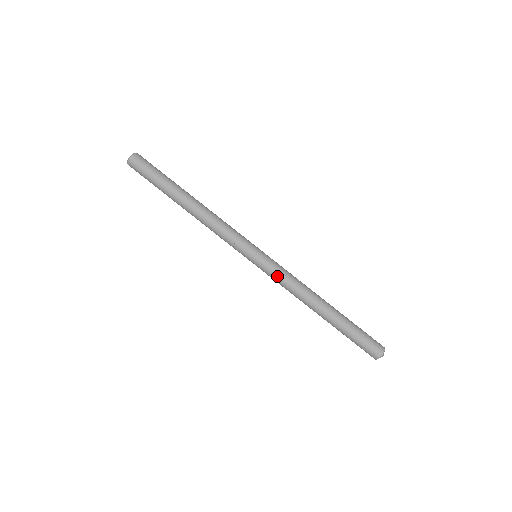
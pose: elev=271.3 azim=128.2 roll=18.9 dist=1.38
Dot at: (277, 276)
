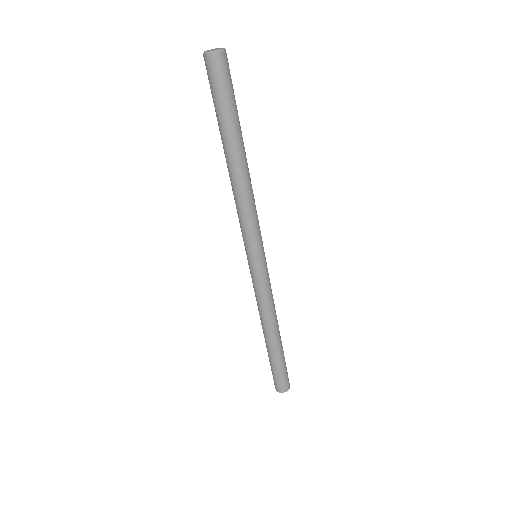
Dot at: (263, 289)
